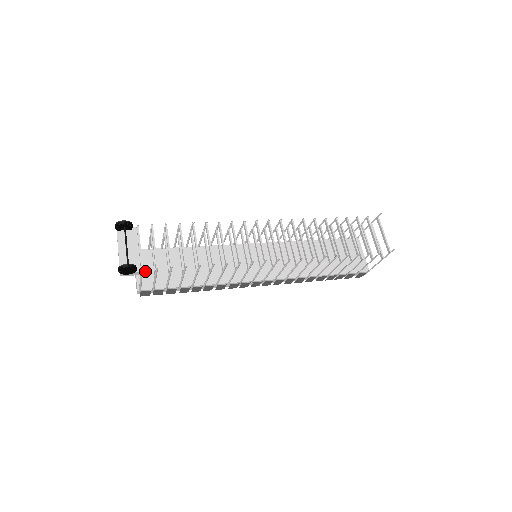
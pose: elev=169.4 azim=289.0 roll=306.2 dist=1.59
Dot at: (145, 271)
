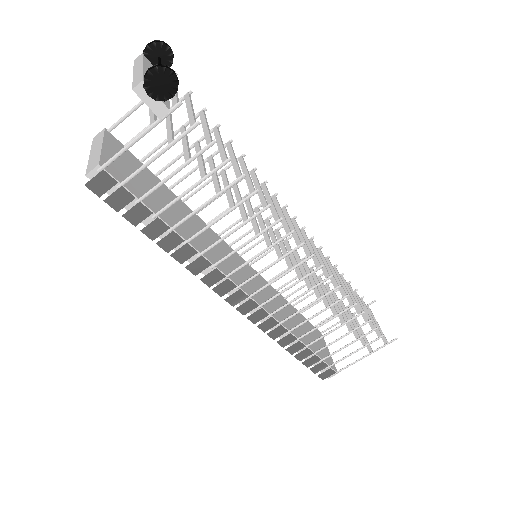
Dot at: occluded
